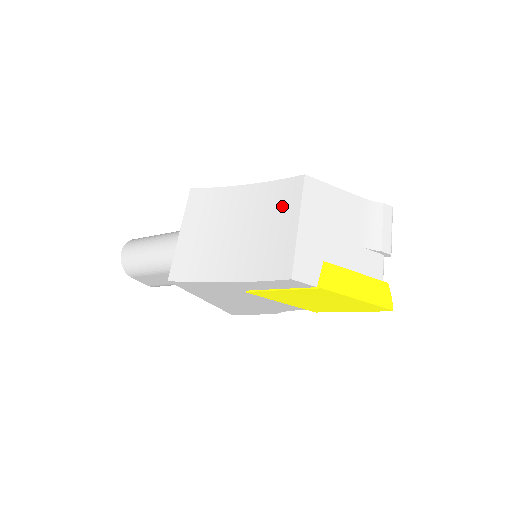
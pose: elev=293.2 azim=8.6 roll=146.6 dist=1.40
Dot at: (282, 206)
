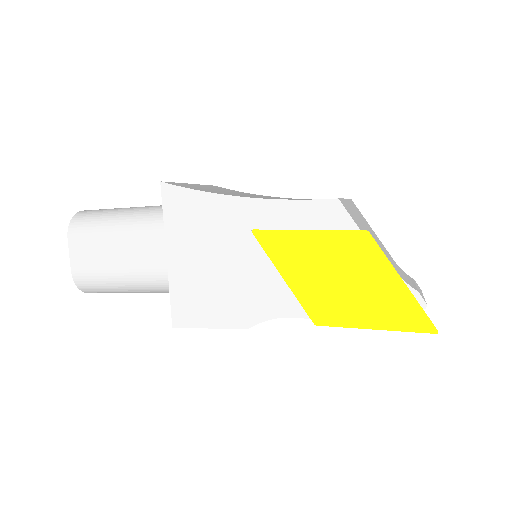
Dot at: occluded
